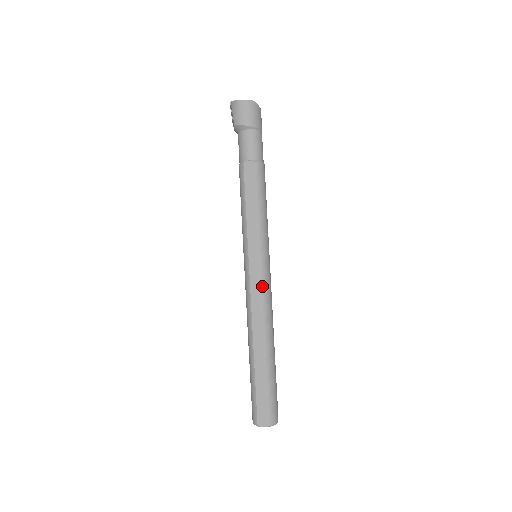
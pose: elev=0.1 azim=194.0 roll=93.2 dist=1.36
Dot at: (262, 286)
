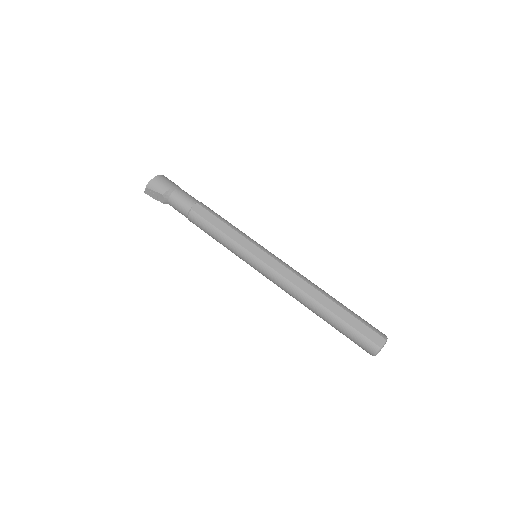
Dot at: (281, 263)
